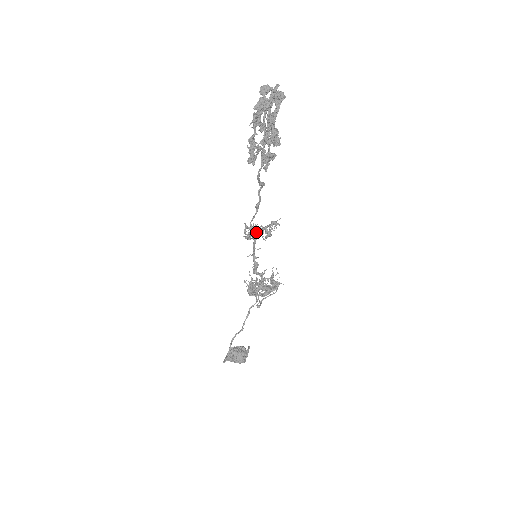
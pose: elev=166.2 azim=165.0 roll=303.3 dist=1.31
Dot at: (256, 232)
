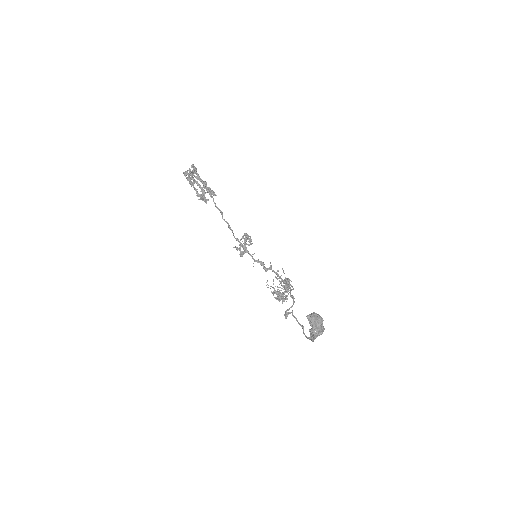
Dot at: occluded
